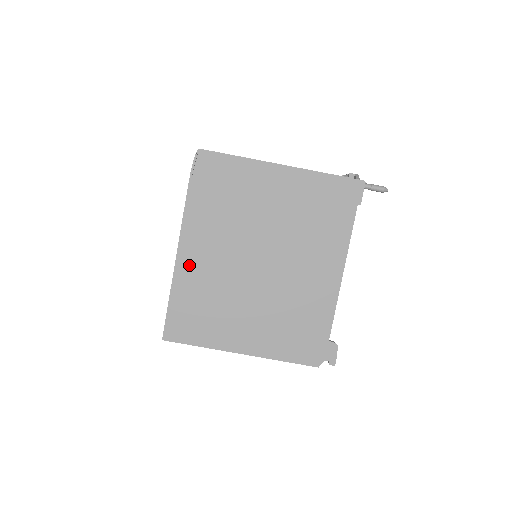
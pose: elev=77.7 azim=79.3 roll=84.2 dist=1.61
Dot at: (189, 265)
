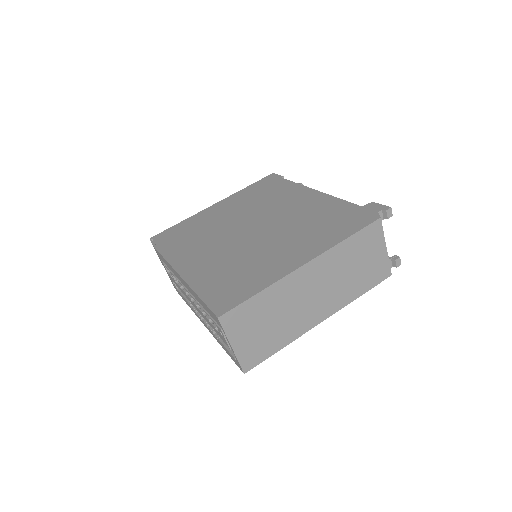
Dot at: (195, 270)
